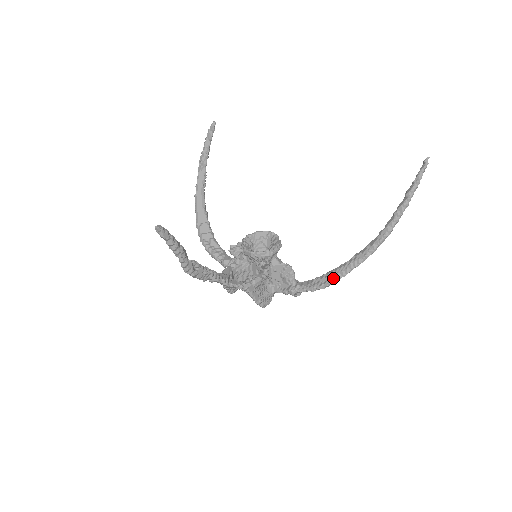
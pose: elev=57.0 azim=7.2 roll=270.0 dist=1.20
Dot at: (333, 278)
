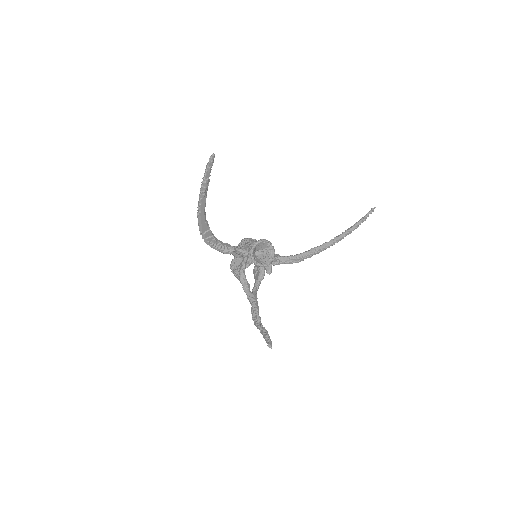
Dot at: (302, 260)
